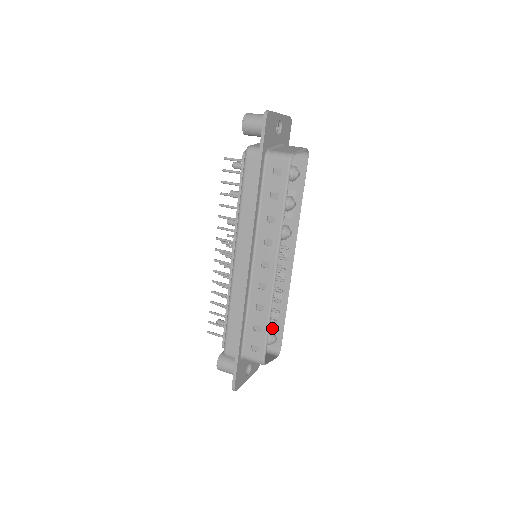
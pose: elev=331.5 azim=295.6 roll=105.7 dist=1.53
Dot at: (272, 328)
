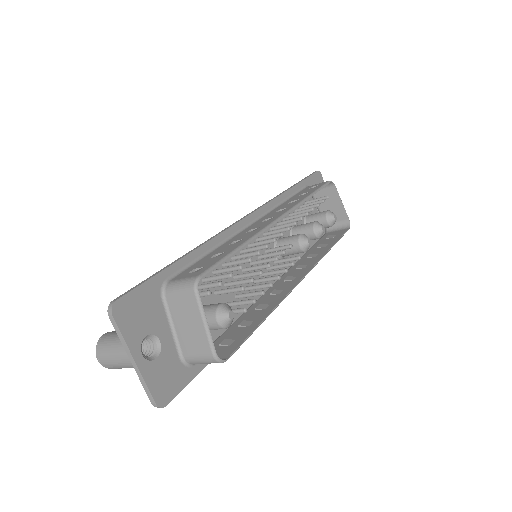
Dot at: (229, 339)
